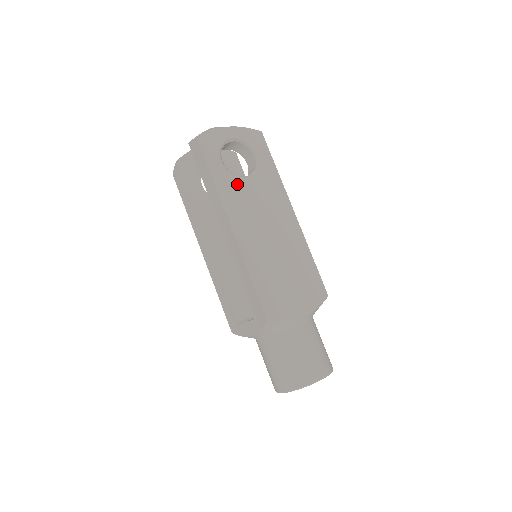
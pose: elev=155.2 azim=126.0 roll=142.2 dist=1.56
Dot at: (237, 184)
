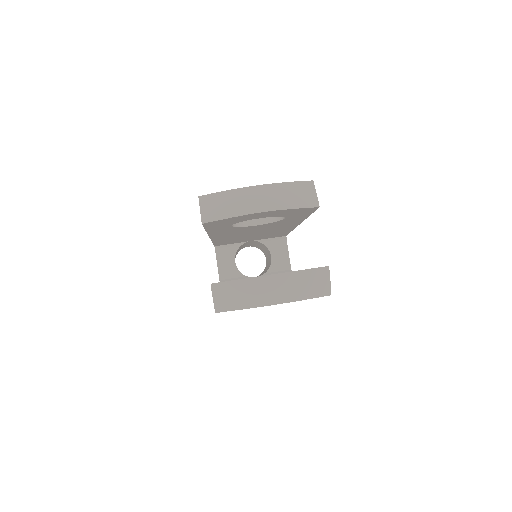
Dot at: occluded
